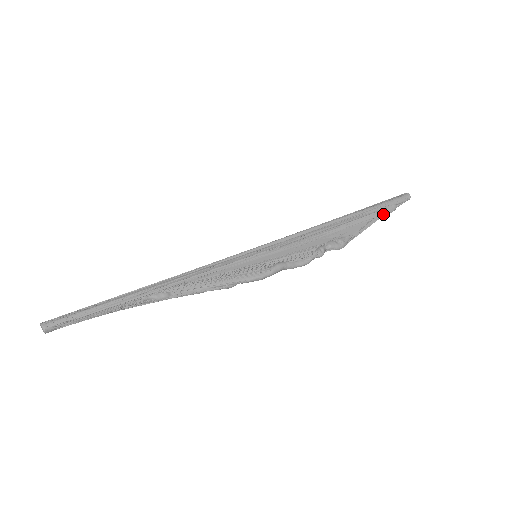
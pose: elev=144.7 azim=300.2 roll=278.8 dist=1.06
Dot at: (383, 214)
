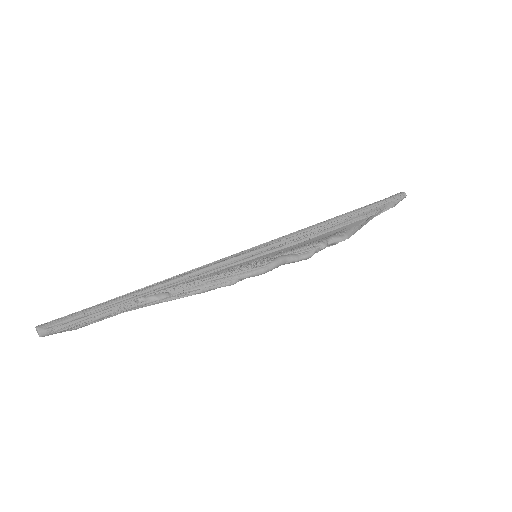
Dot at: (382, 210)
